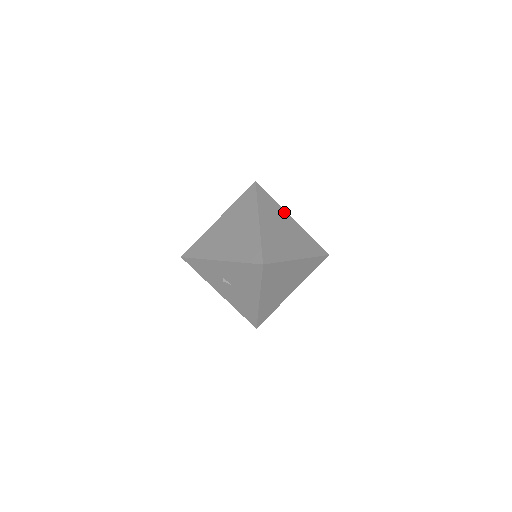
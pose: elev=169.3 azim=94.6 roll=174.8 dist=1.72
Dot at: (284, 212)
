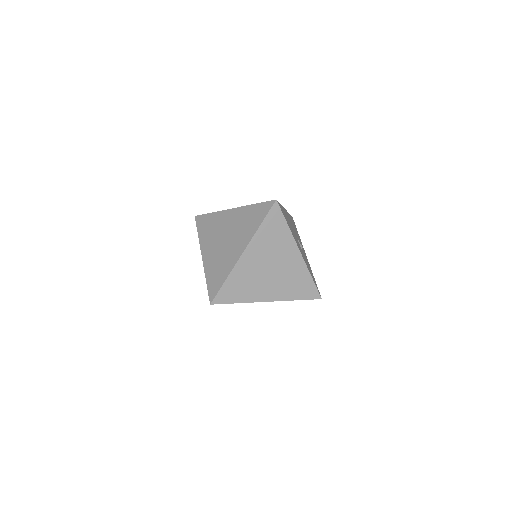
Dot at: (292, 243)
